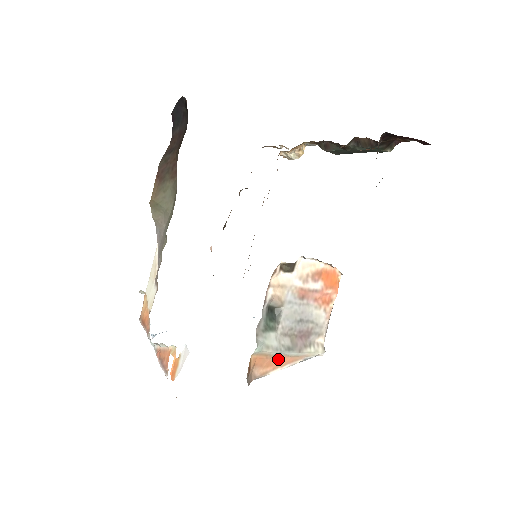
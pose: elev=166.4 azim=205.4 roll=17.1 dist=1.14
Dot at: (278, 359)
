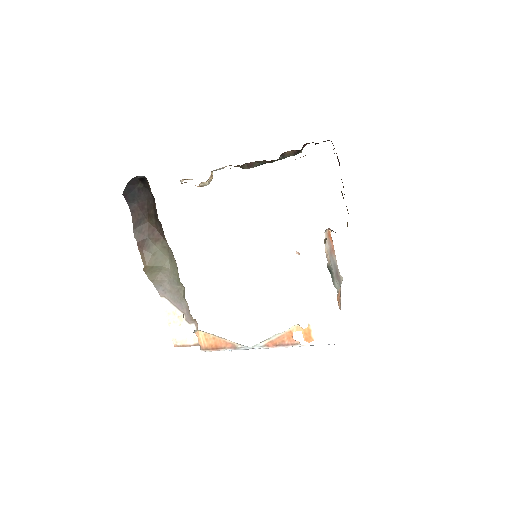
Dot at: (339, 293)
